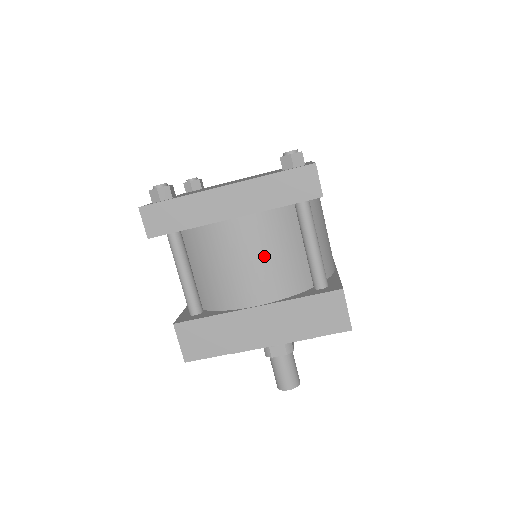
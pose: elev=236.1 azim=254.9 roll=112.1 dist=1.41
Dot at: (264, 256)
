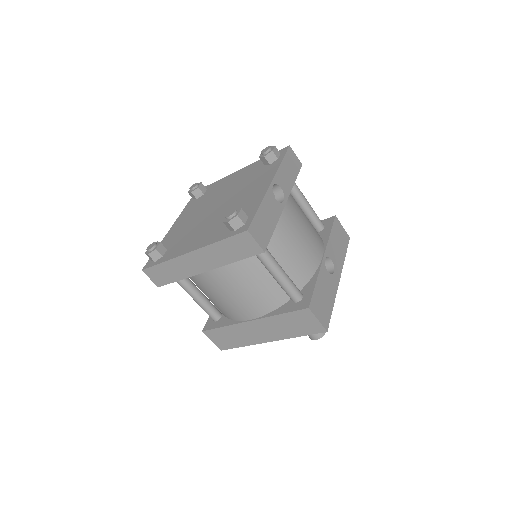
Dot at: (241, 290)
